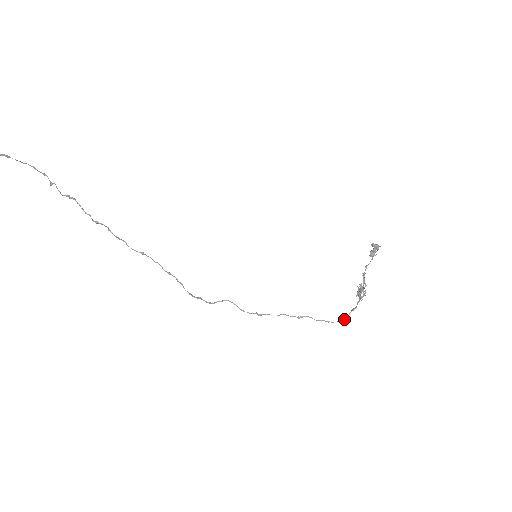
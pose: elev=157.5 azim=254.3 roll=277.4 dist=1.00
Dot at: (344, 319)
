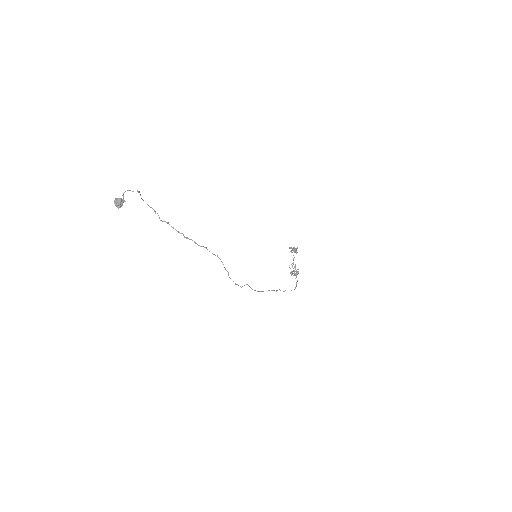
Dot at: (295, 288)
